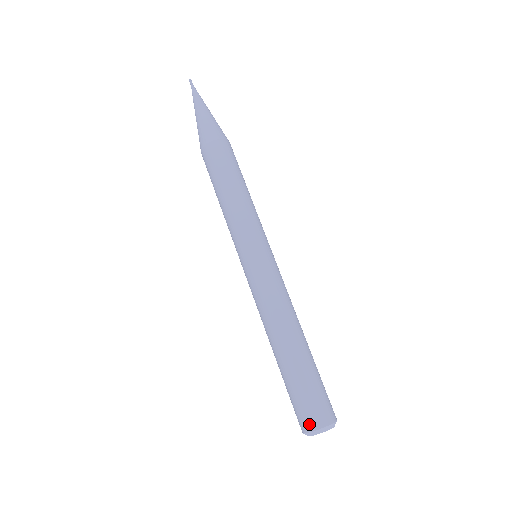
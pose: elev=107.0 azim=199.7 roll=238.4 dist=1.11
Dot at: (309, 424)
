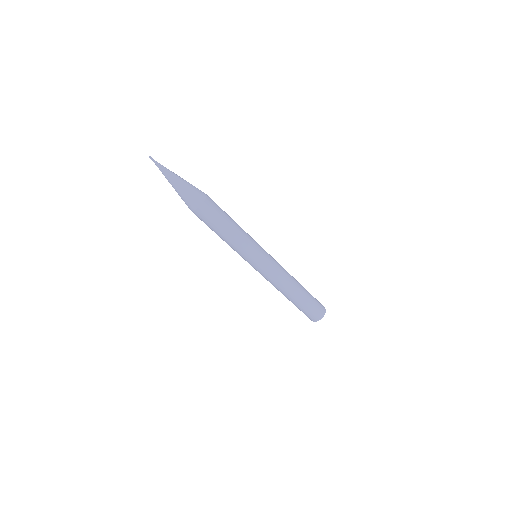
Dot at: occluded
